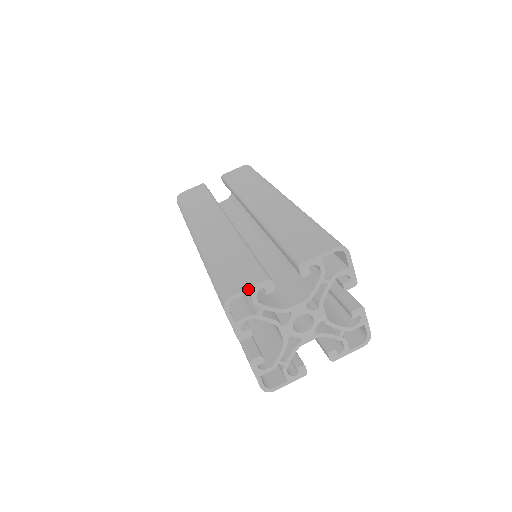
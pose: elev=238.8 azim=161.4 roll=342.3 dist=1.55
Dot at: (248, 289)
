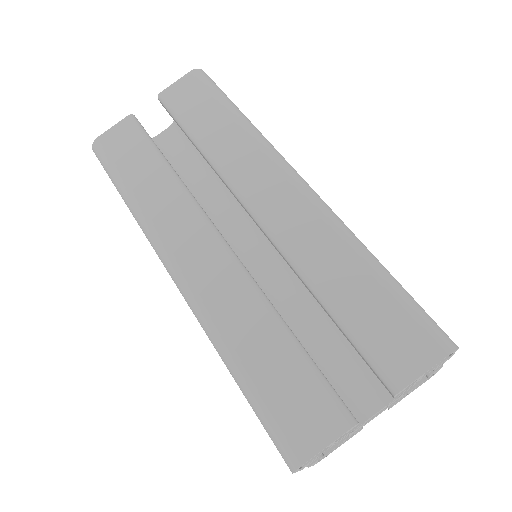
Dot at: (327, 446)
